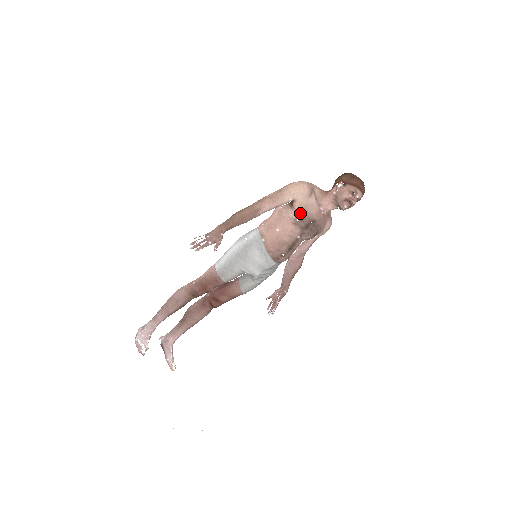
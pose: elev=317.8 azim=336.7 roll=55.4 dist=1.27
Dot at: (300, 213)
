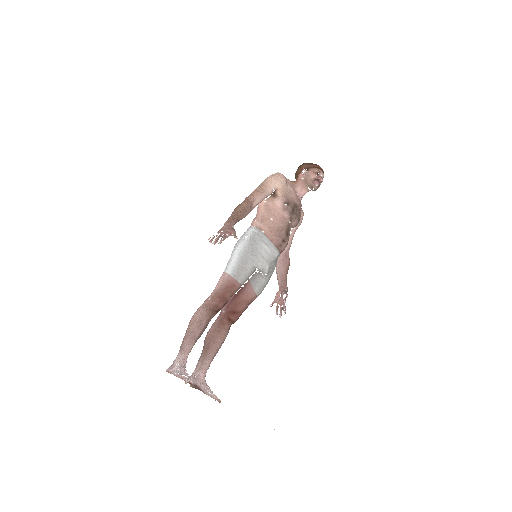
Dot at: (285, 199)
